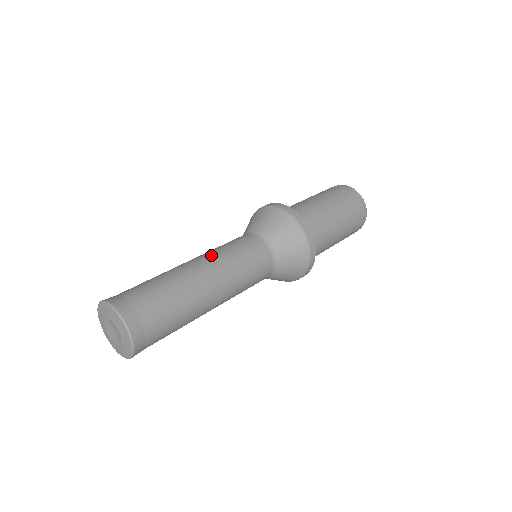
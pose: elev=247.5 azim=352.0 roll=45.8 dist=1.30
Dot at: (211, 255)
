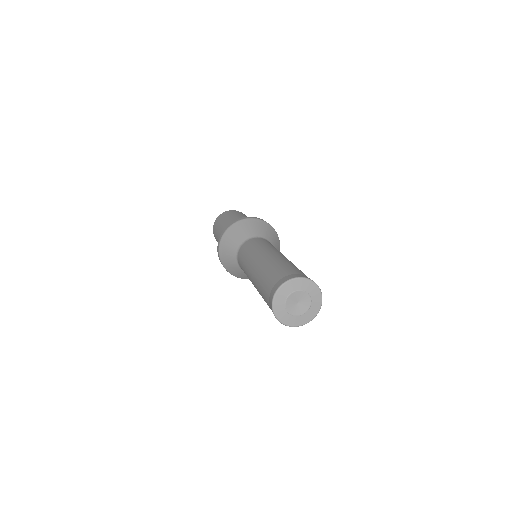
Dot at: (274, 250)
